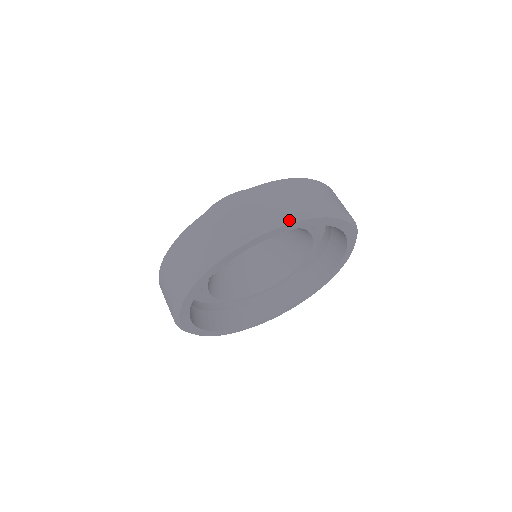
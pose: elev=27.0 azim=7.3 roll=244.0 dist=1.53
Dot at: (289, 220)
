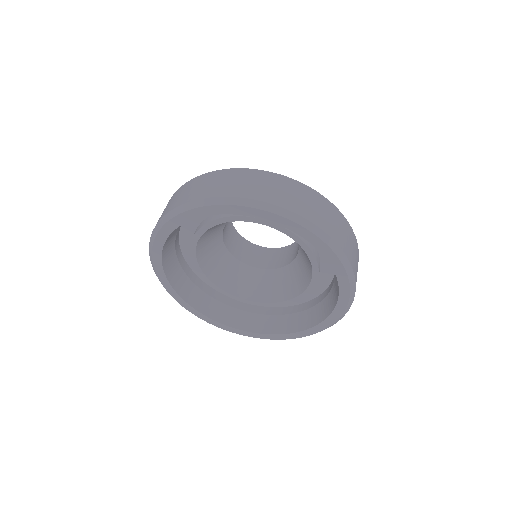
Dot at: (304, 223)
